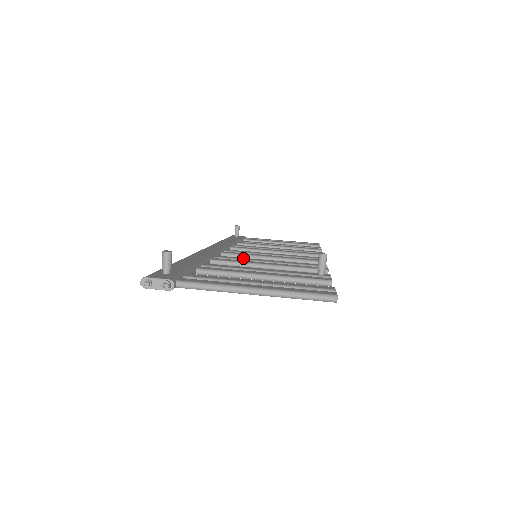
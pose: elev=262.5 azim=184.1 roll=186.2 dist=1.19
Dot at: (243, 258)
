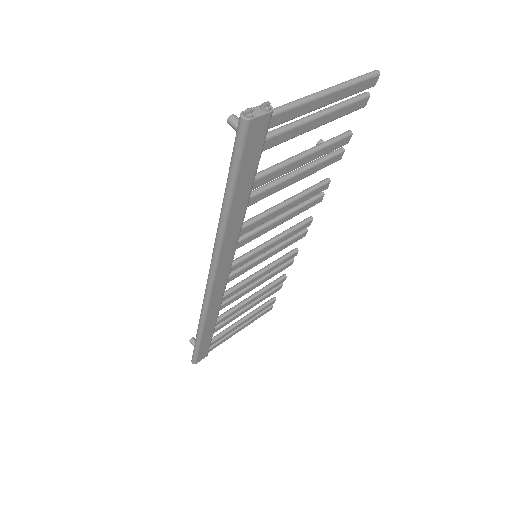
Dot at: occluded
